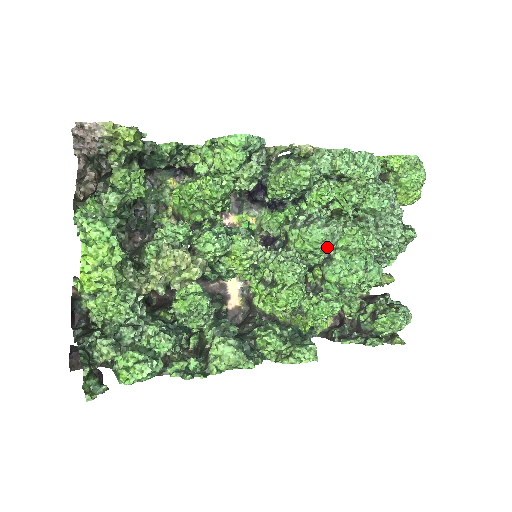
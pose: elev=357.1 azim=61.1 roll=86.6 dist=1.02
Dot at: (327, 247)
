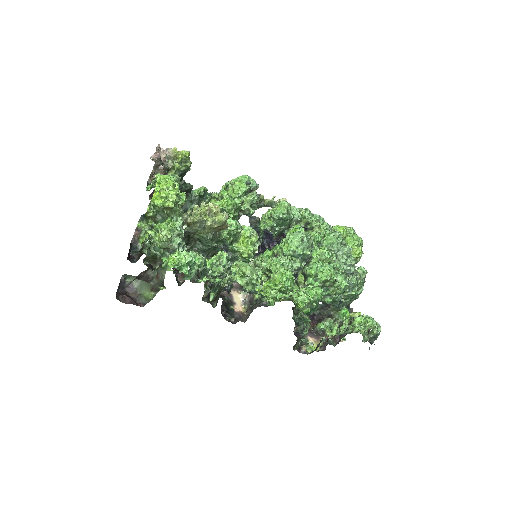
Dot at: (305, 245)
